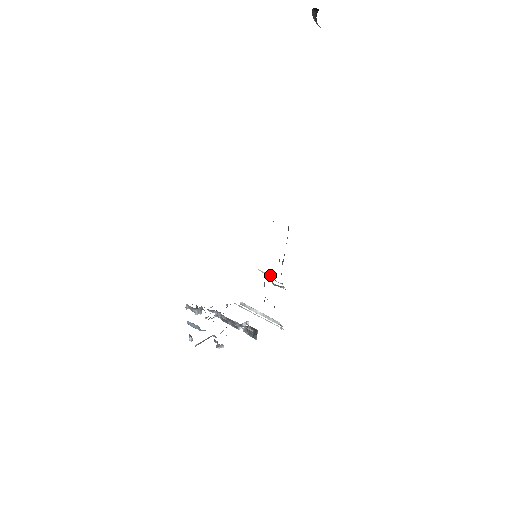
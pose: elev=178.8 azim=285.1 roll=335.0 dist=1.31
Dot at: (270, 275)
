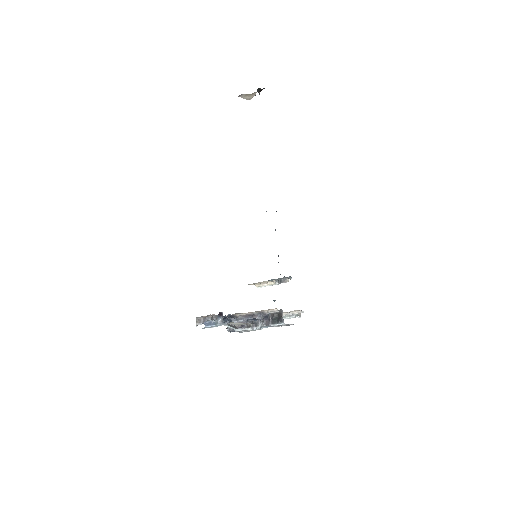
Dot at: (269, 284)
